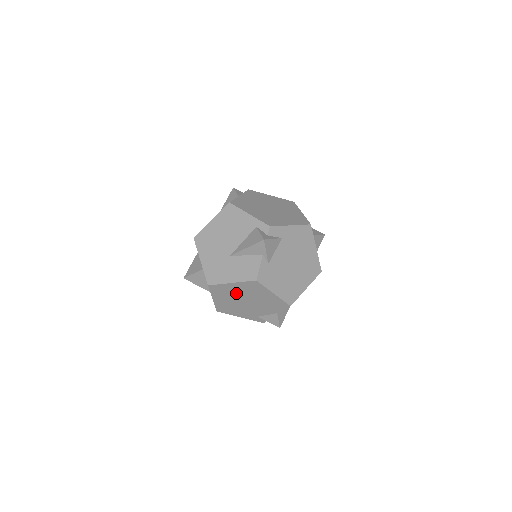
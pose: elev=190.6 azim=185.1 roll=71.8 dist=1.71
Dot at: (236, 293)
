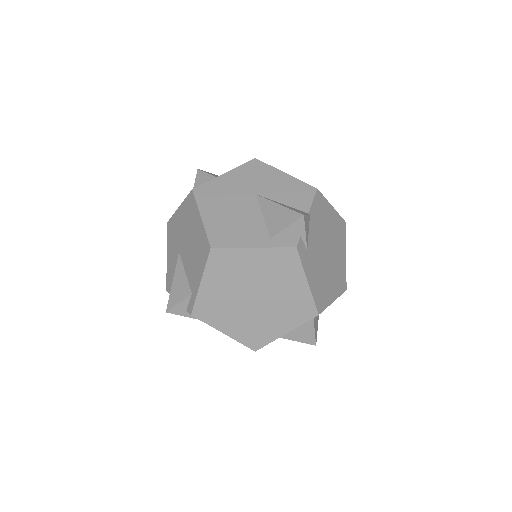
Dot at: occluded
